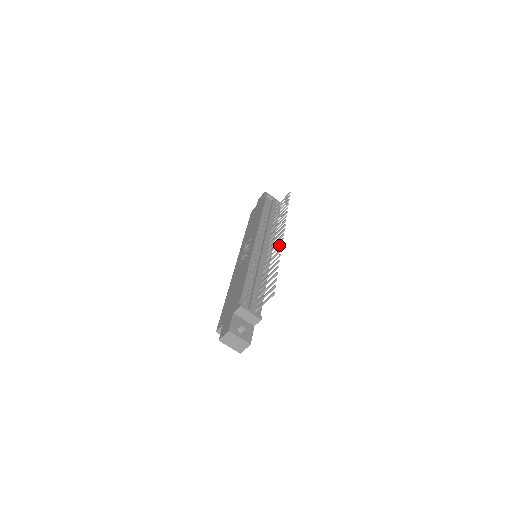
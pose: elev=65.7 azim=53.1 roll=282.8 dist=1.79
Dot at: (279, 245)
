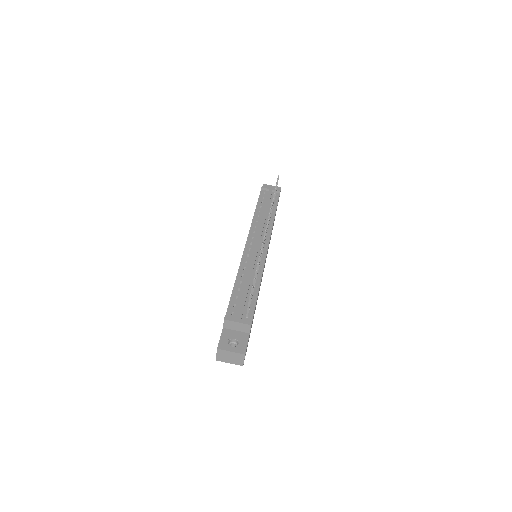
Dot at: occluded
